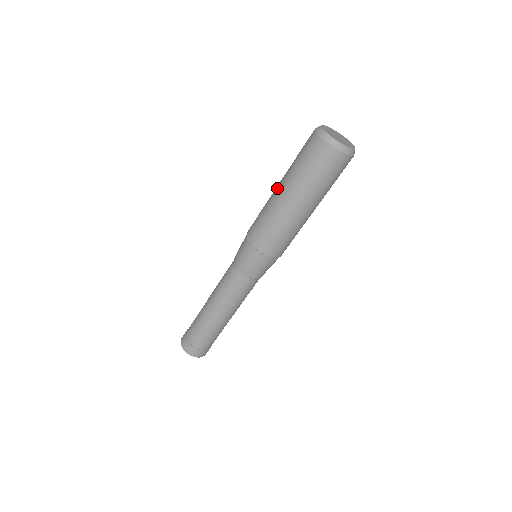
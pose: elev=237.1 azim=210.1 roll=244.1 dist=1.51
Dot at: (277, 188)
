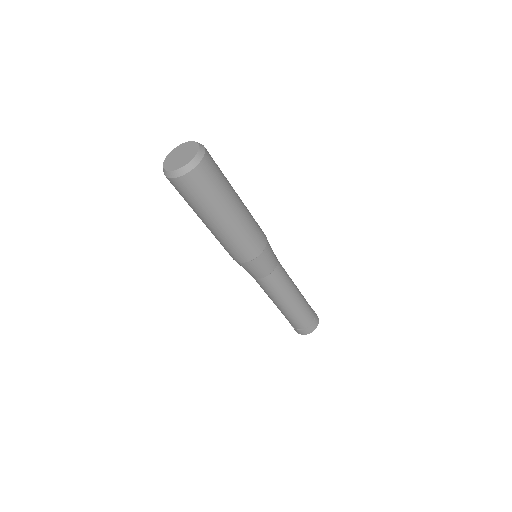
Dot at: occluded
